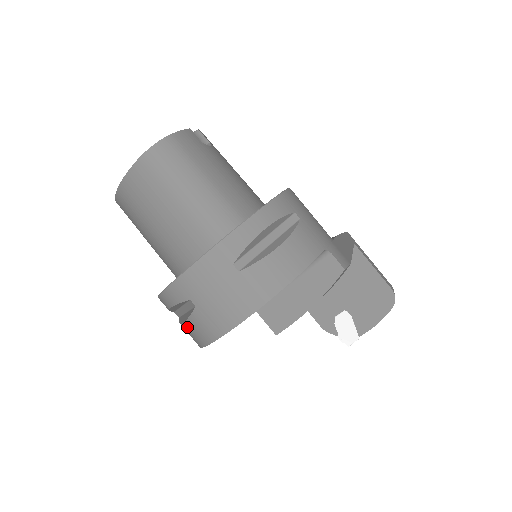
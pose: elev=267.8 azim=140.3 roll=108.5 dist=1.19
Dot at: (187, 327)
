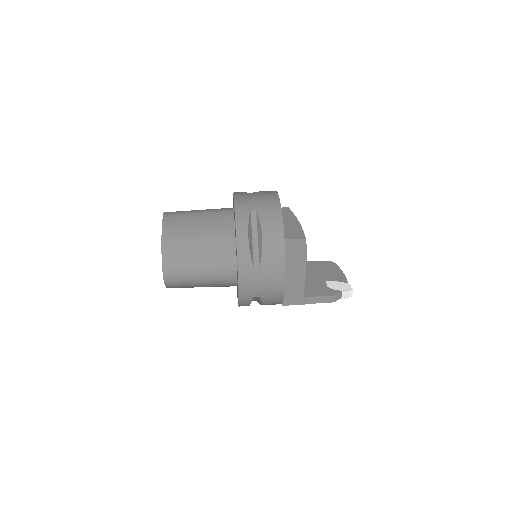
Dot at: (266, 234)
